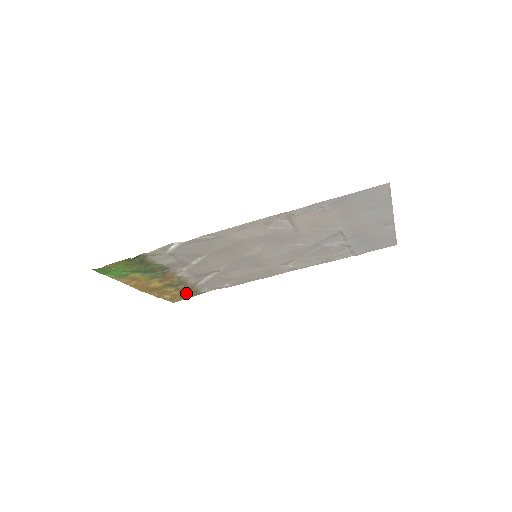
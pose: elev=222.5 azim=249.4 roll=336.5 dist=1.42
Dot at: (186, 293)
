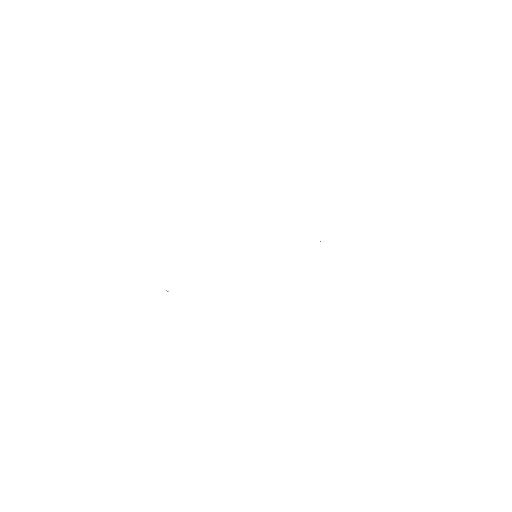
Dot at: occluded
